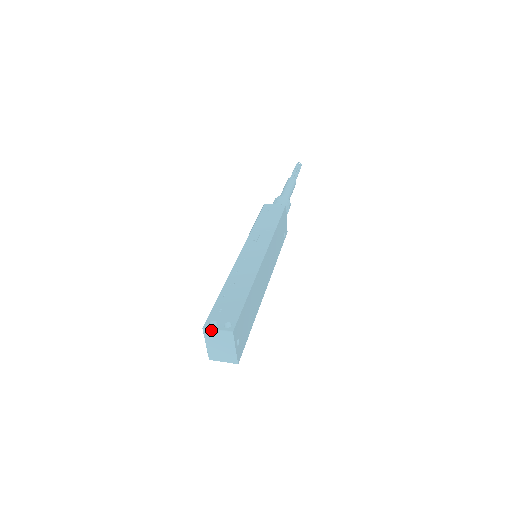
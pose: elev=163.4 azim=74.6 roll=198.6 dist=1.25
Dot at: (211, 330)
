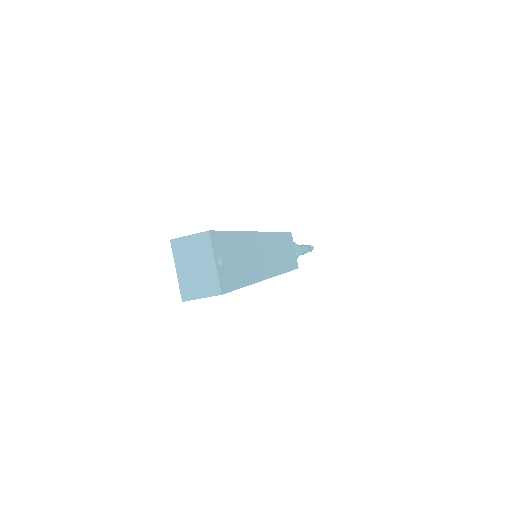
Dot at: (181, 239)
